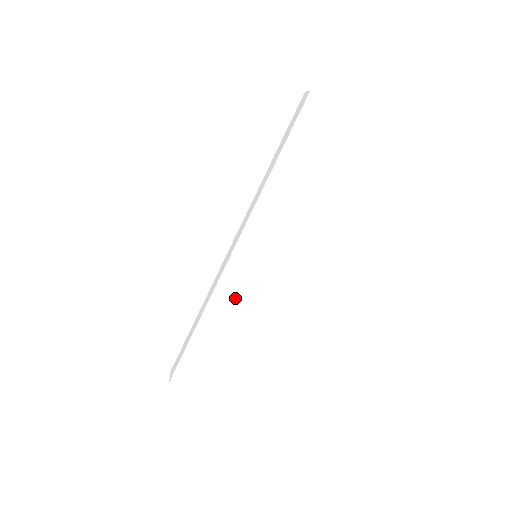
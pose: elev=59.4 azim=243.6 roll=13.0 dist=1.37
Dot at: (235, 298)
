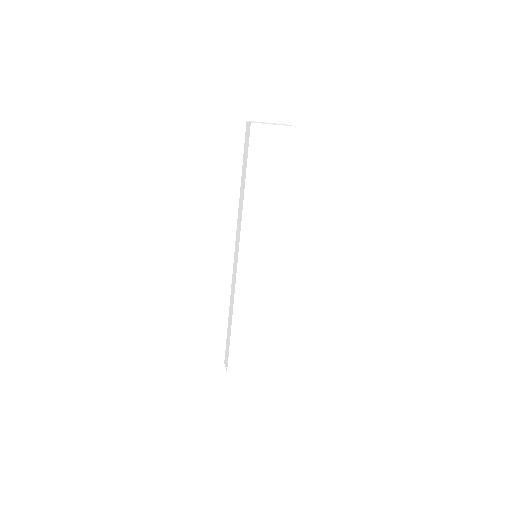
Dot at: (252, 293)
